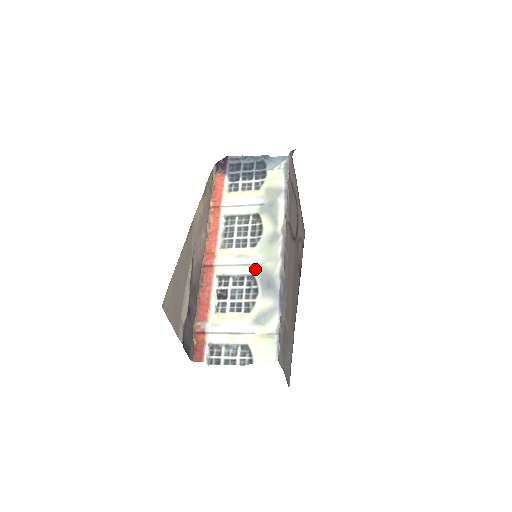
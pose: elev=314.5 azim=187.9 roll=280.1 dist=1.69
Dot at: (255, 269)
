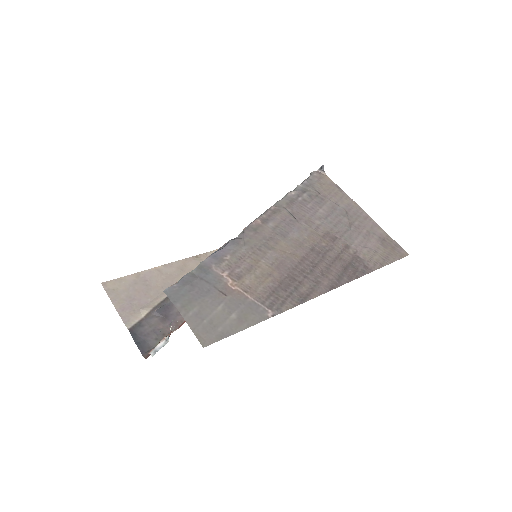
Dot at: occluded
